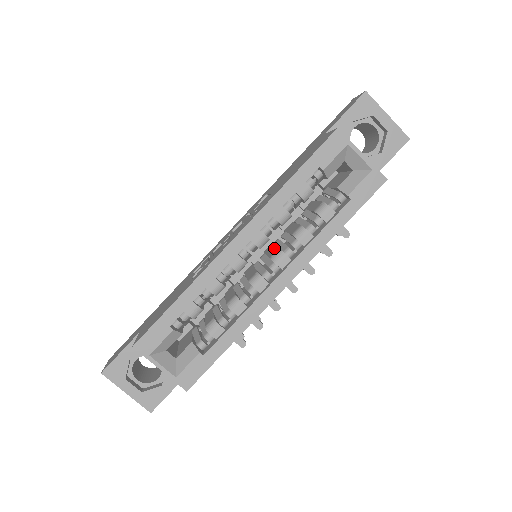
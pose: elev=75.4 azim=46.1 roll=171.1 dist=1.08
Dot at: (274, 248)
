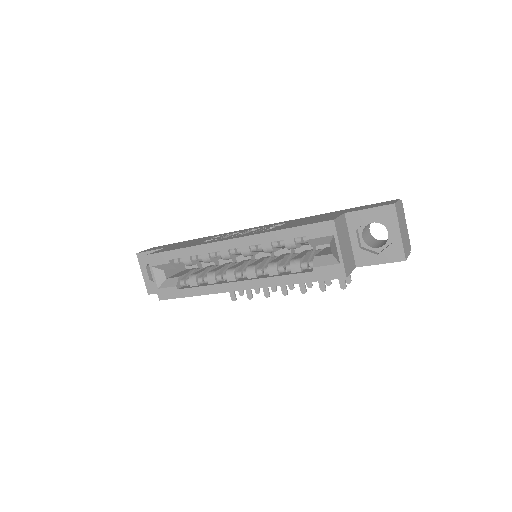
Dot at: (260, 261)
